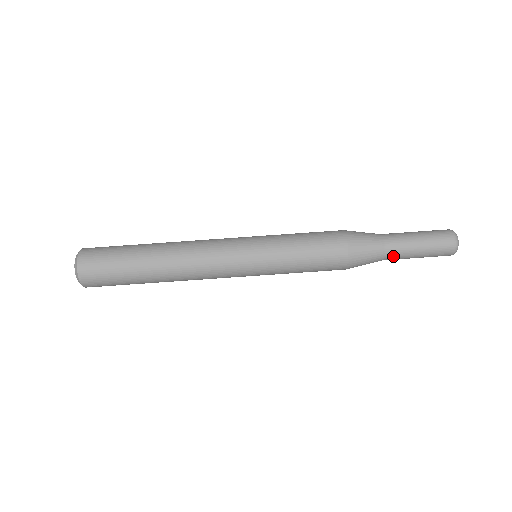
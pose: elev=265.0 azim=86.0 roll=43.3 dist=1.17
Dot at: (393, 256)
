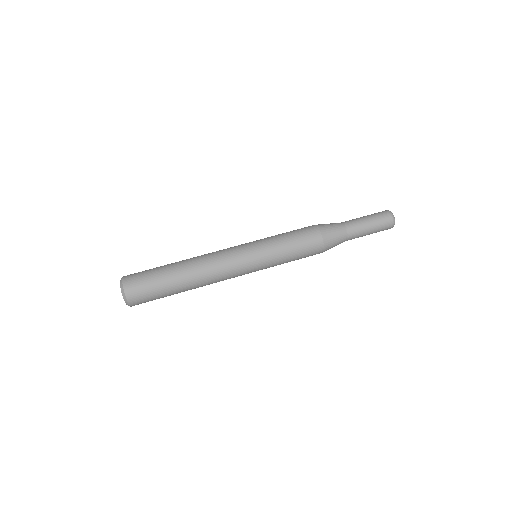
Dot at: (353, 232)
